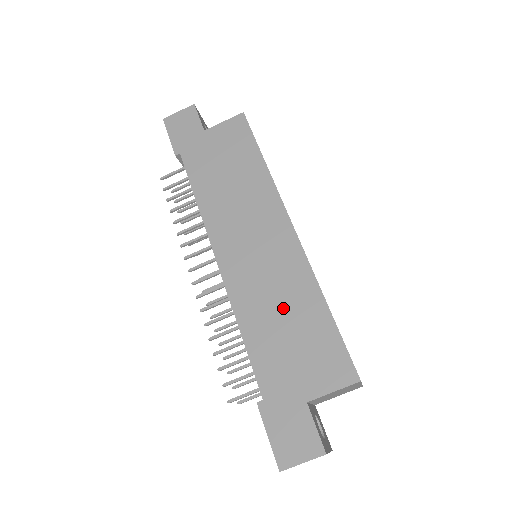
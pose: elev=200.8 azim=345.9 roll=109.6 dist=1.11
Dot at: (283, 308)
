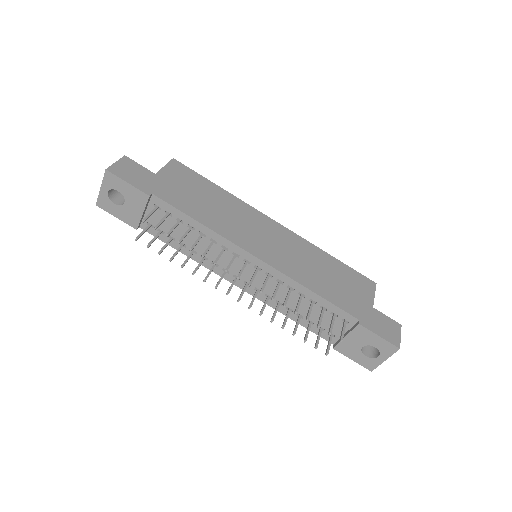
Dot at: (317, 267)
